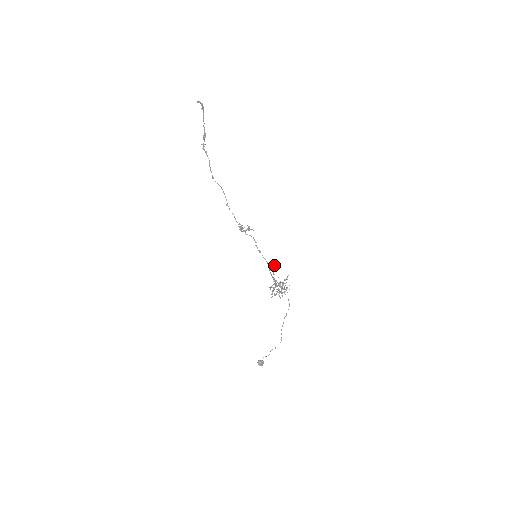
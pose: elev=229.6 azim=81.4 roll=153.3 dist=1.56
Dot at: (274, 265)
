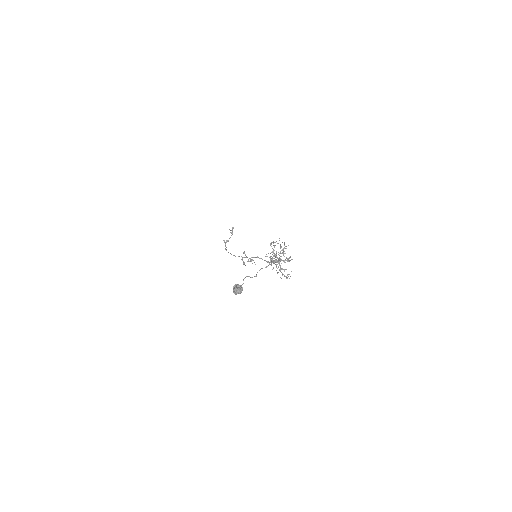
Dot at: occluded
